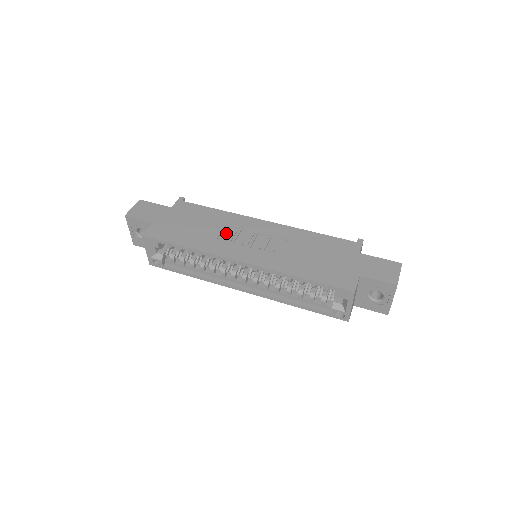
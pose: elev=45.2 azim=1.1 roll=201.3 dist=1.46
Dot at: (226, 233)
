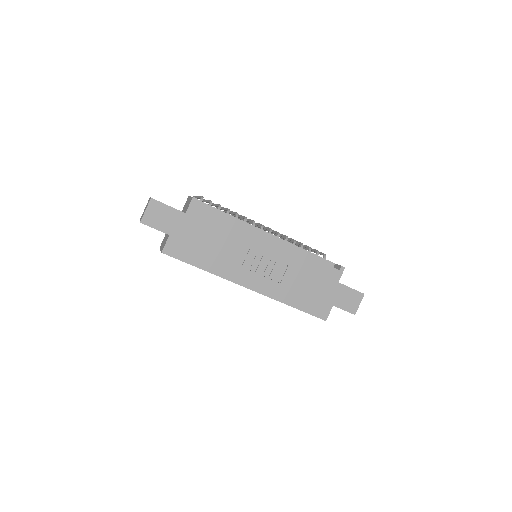
Dot at: (238, 254)
